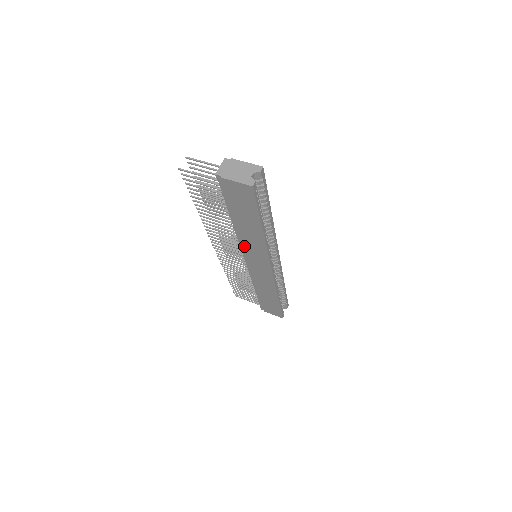
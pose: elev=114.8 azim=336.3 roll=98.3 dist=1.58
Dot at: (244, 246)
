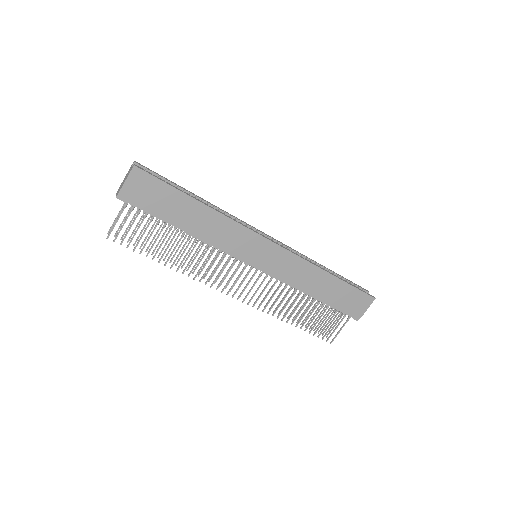
Dot at: (226, 247)
